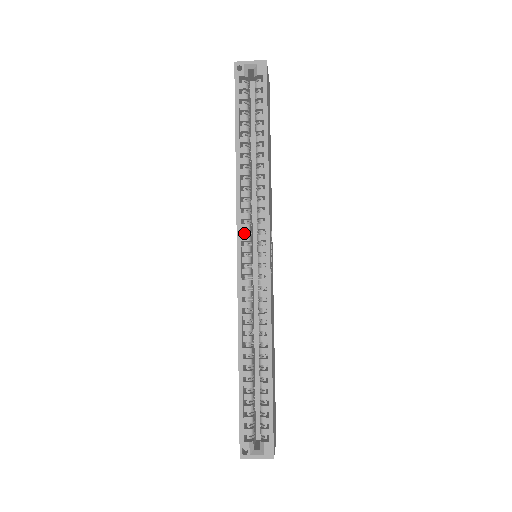
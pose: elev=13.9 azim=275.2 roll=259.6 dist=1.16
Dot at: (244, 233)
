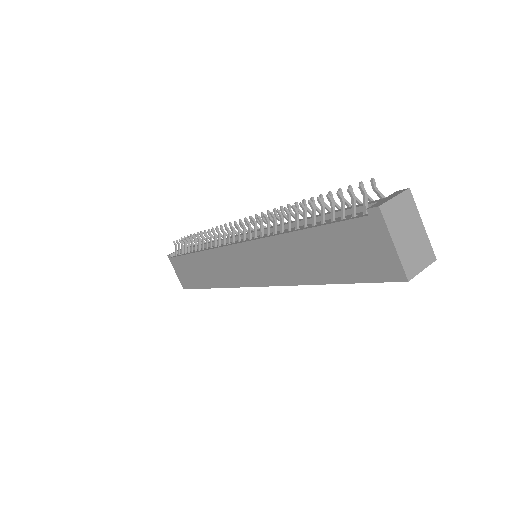
Dot at: occluded
